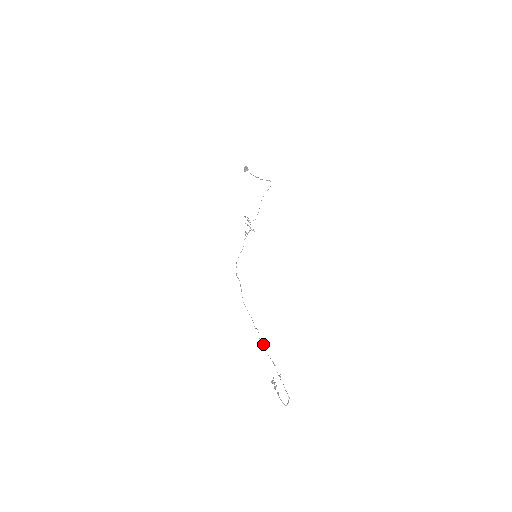
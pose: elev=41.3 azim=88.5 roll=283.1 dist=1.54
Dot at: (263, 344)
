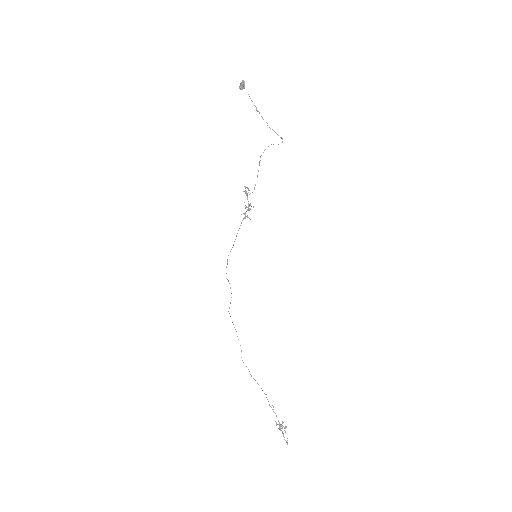
Dot at: occluded
